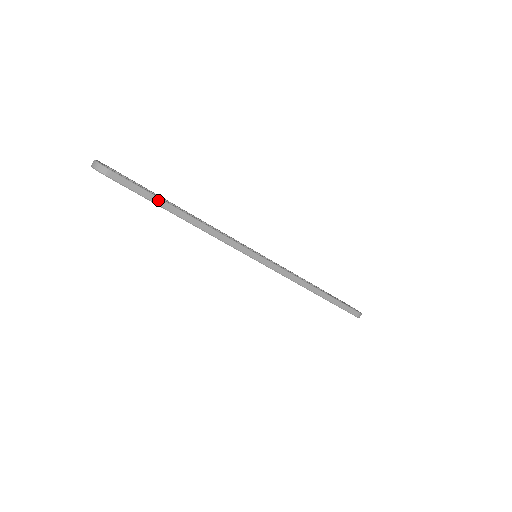
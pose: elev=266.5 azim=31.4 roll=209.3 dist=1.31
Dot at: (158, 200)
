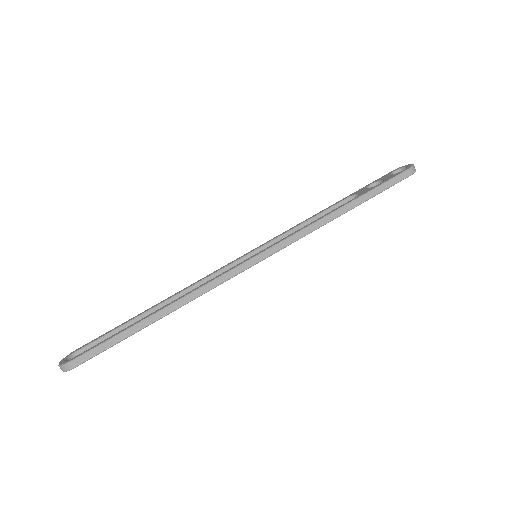
Dot at: (126, 333)
